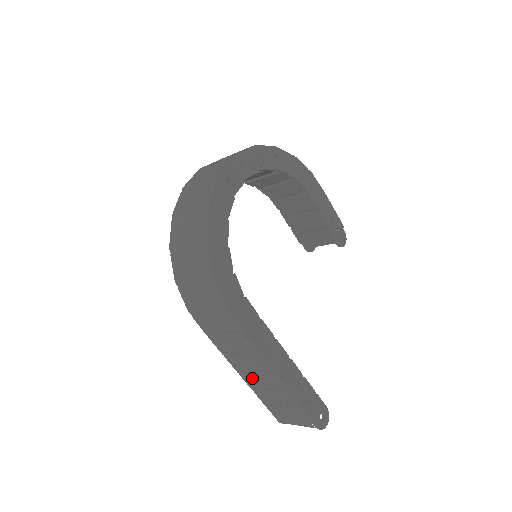
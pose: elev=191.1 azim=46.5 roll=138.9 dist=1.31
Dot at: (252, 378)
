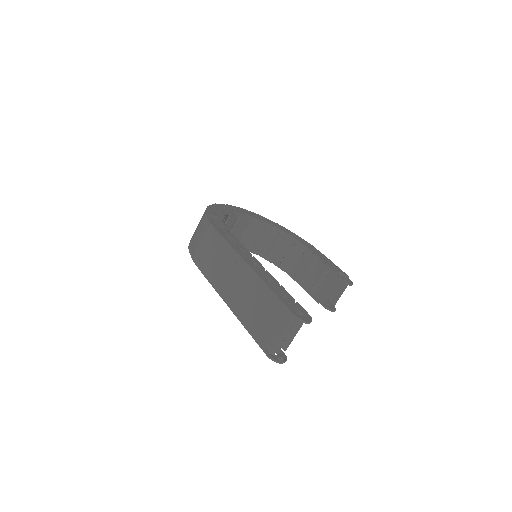
Dot at: (235, 297)
